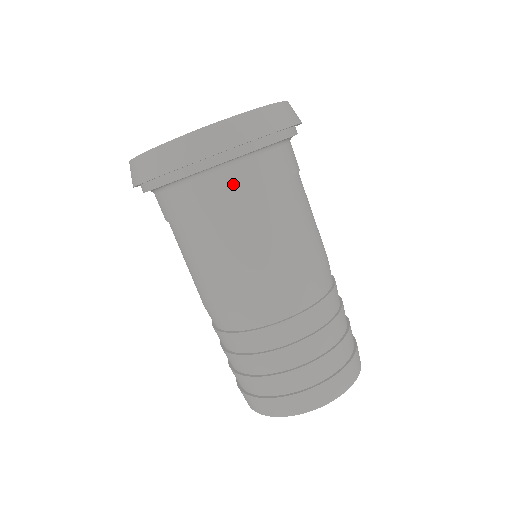
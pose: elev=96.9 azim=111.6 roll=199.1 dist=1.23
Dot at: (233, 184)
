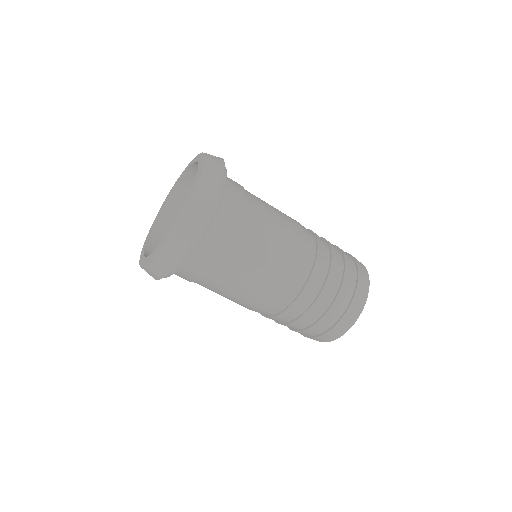
Dot at: (197, 268)
